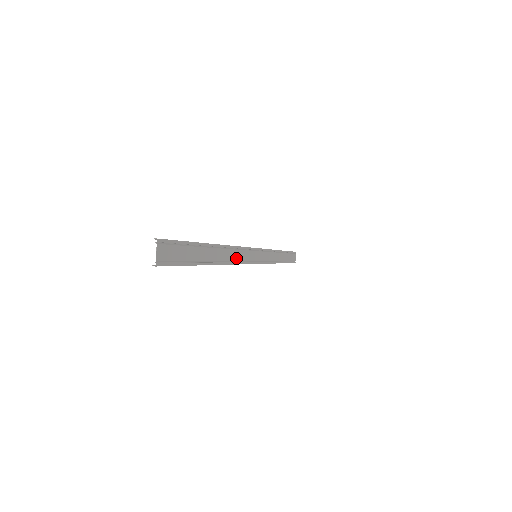
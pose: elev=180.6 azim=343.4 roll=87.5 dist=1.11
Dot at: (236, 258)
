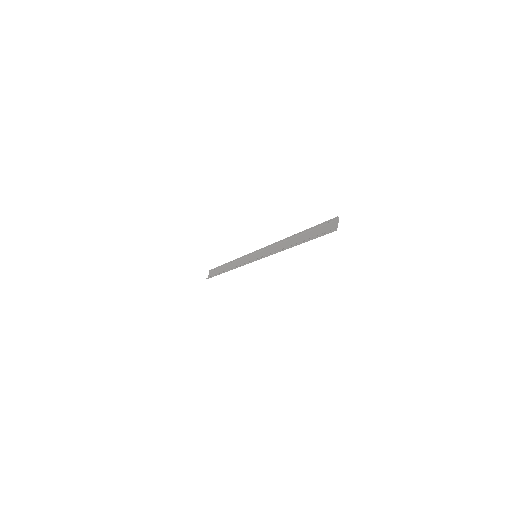
Dot at: (276, 250)
